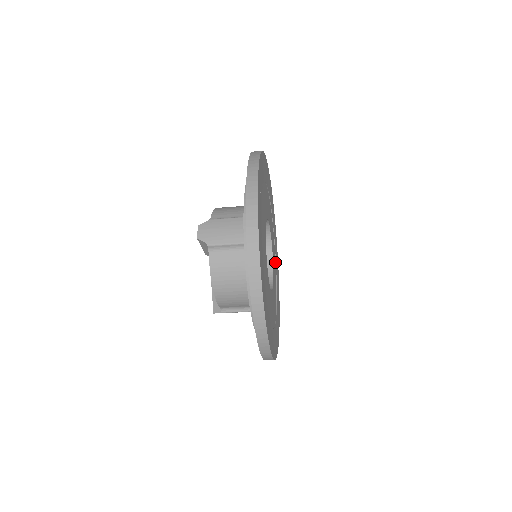
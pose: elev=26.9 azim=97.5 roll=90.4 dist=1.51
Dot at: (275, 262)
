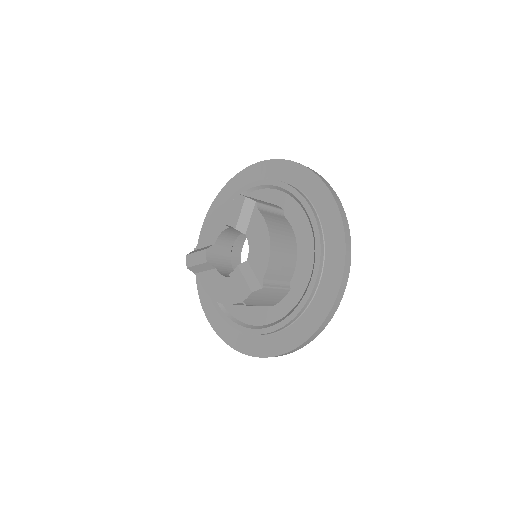
Dot at: occluded
